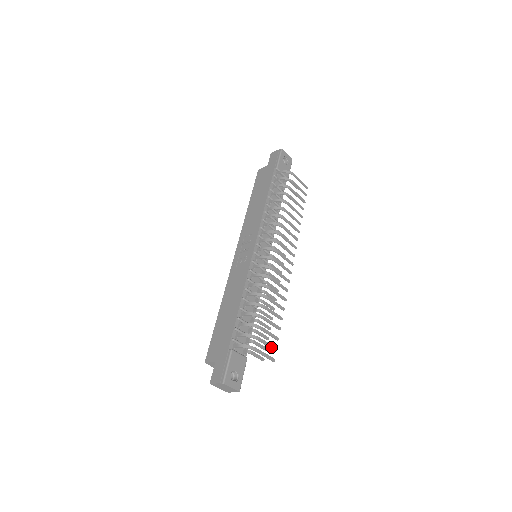
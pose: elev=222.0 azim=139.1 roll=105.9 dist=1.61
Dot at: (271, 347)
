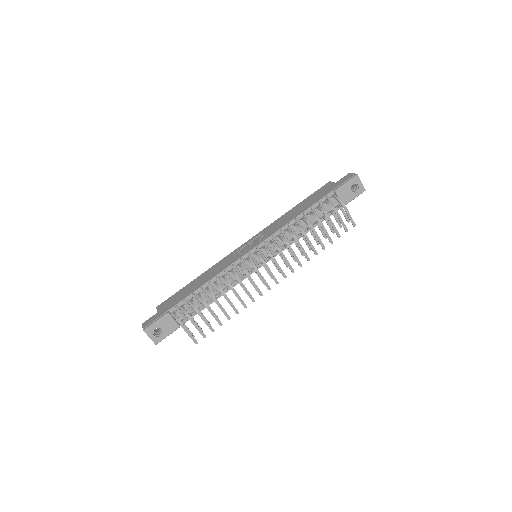
Dot at: (201, 333)
